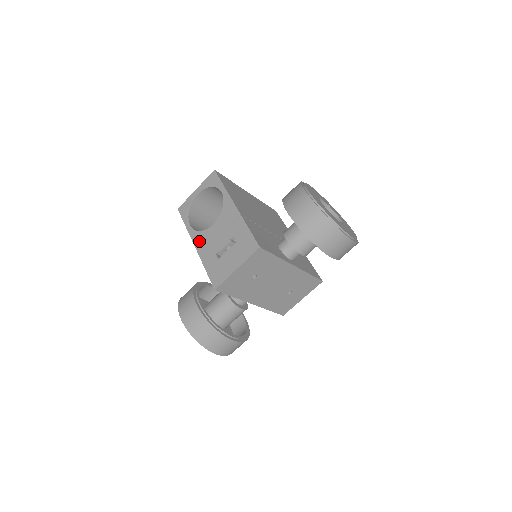
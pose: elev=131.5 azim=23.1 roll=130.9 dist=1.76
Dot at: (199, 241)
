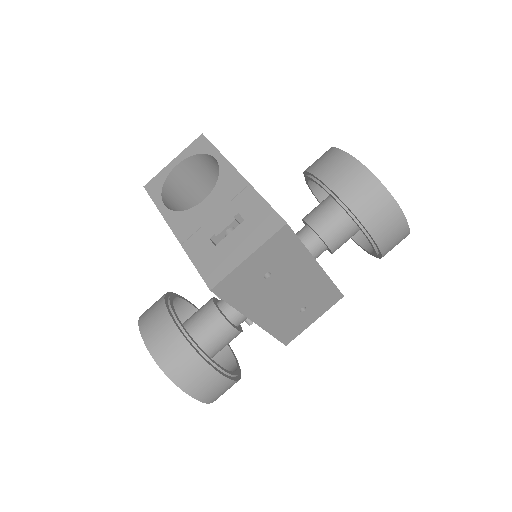
Dot at: (180, 224)
